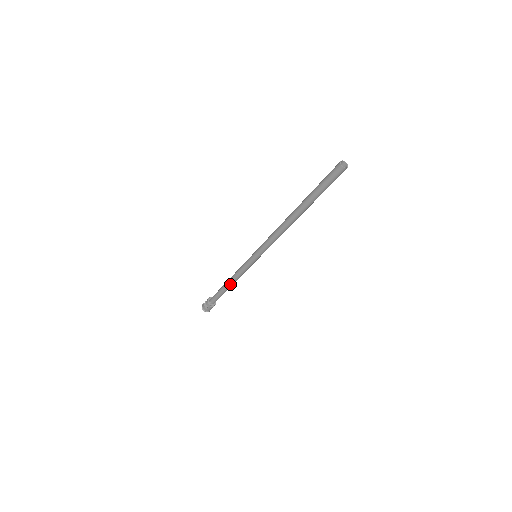
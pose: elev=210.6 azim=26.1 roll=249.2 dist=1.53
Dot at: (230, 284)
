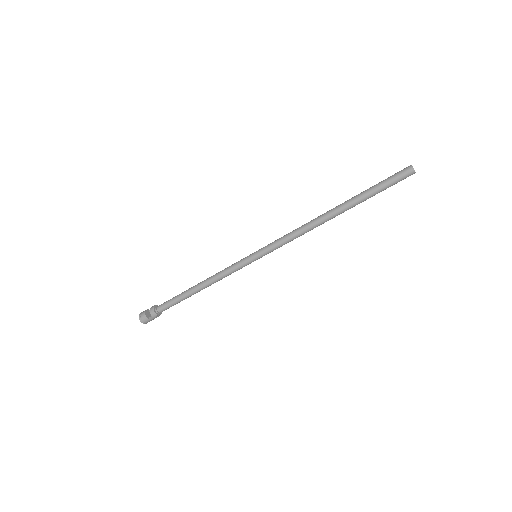
Dot at: (202, 288)
